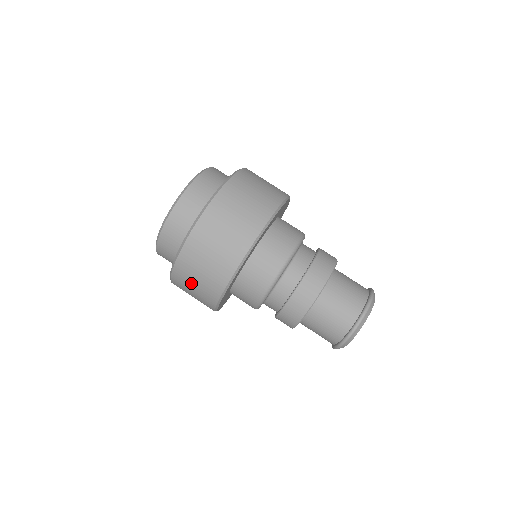
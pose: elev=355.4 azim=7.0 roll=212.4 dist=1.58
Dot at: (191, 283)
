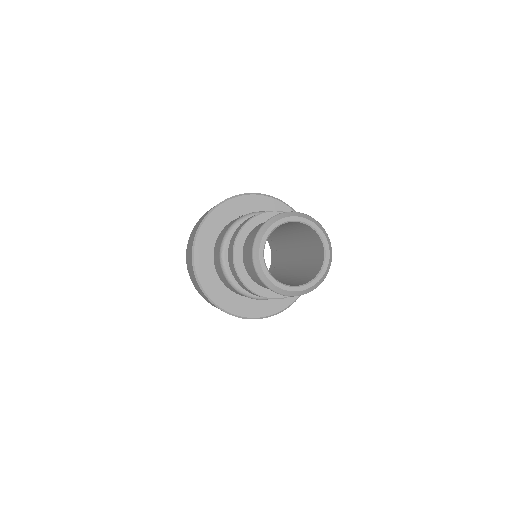
Dot at: (193, 280)
